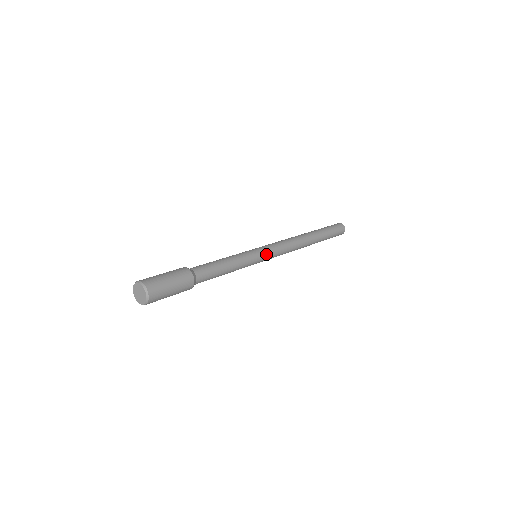
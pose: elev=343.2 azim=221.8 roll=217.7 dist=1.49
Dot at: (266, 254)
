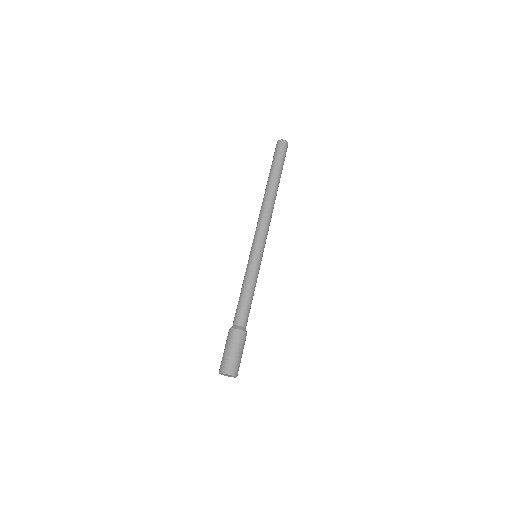
Dot at: occluded
